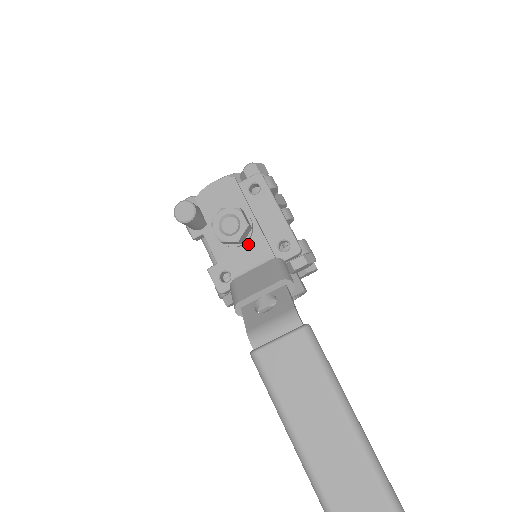
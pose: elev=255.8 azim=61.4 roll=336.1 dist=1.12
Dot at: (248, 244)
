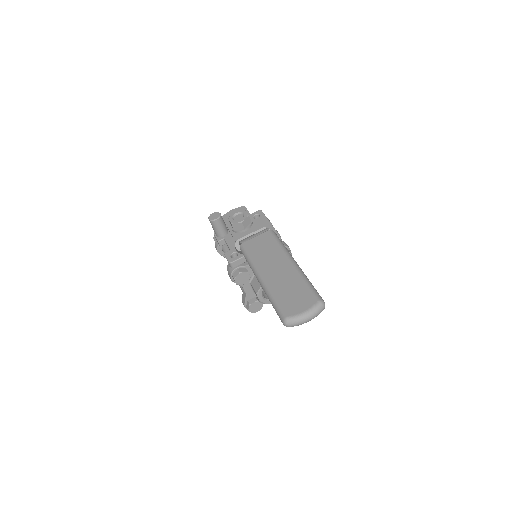
Dot at: (249, 230)
